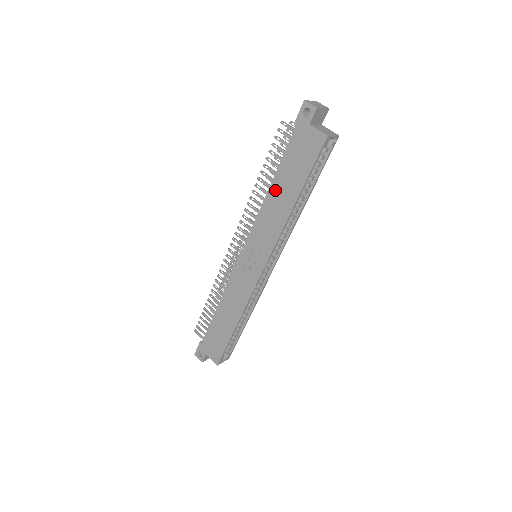
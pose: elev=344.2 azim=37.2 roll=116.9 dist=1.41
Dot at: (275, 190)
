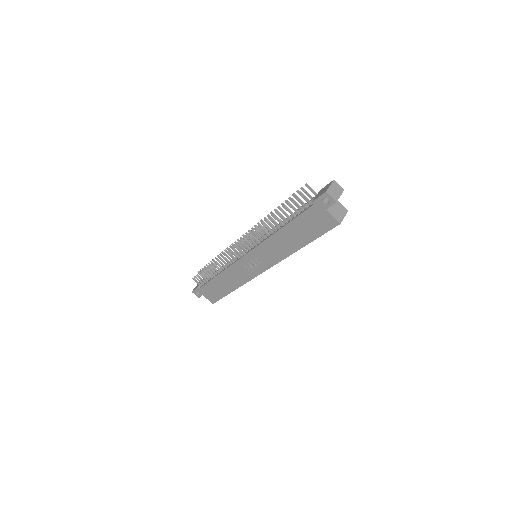
Dot at: (284, 234)
